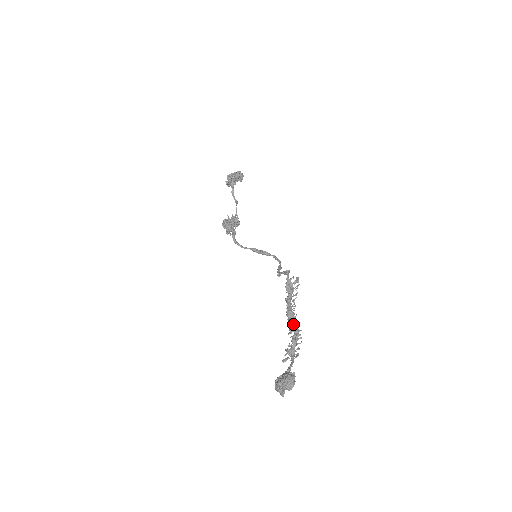
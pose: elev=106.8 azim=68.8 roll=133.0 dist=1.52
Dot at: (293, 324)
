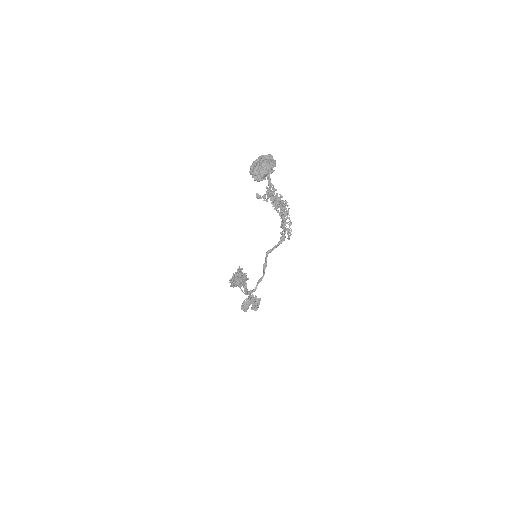
Dot at: (281, 202)
